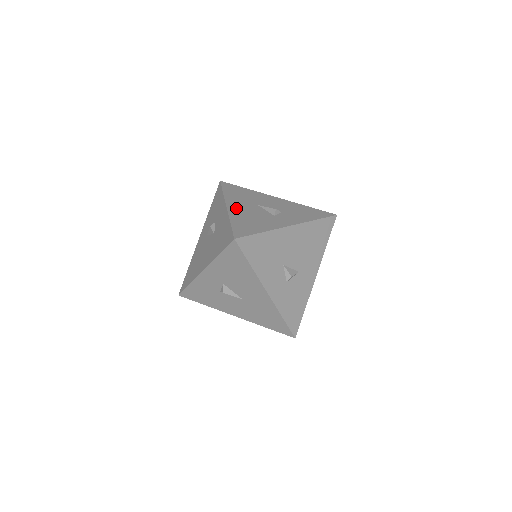
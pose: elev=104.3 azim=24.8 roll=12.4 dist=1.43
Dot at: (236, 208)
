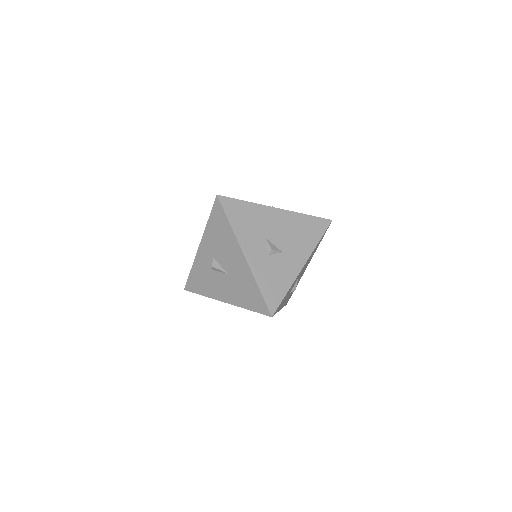
Dot at: occluded
